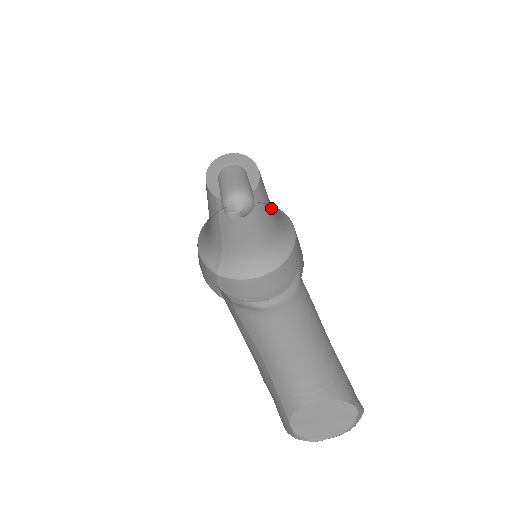
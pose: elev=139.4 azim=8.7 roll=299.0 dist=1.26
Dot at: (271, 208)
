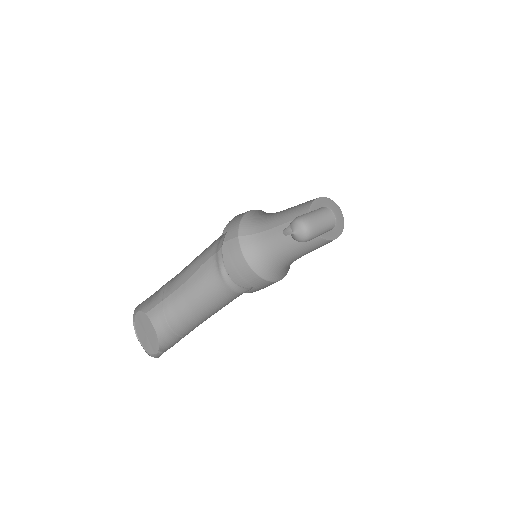
Dot at: occluded
